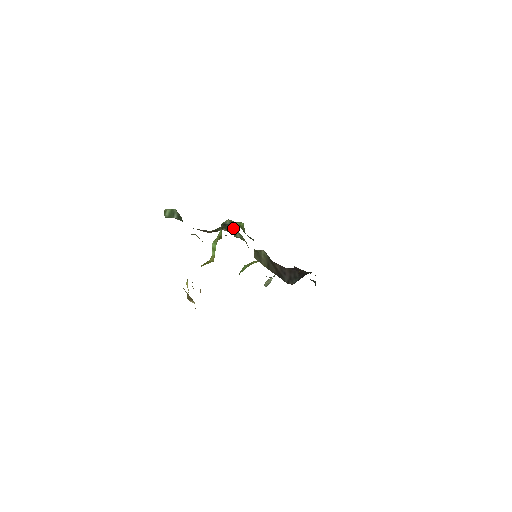
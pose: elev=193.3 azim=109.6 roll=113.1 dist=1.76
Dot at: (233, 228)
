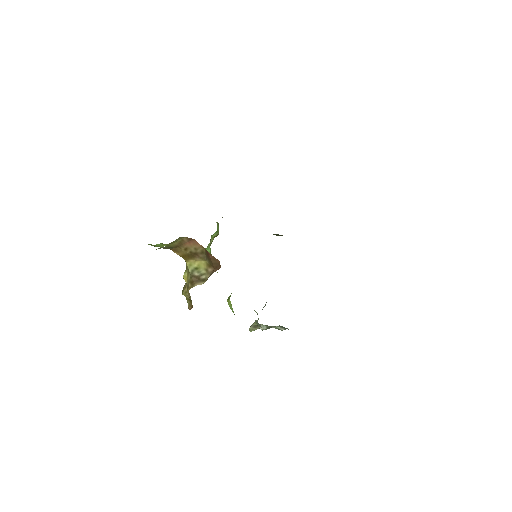
Dot at: occluded
